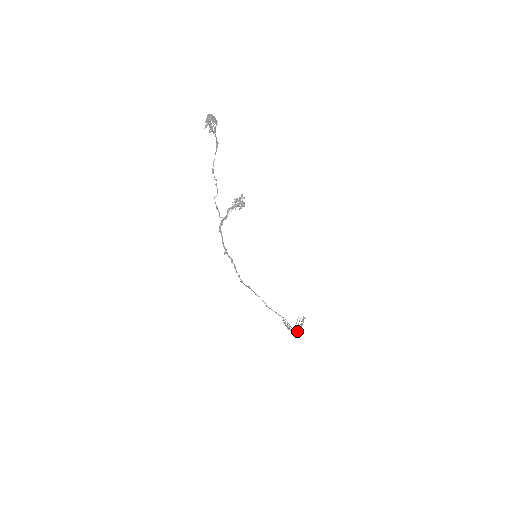
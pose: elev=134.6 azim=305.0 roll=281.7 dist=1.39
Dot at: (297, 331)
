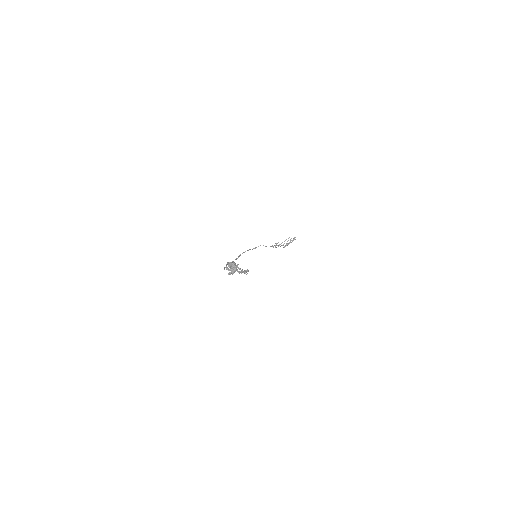
Dot at: occluded
